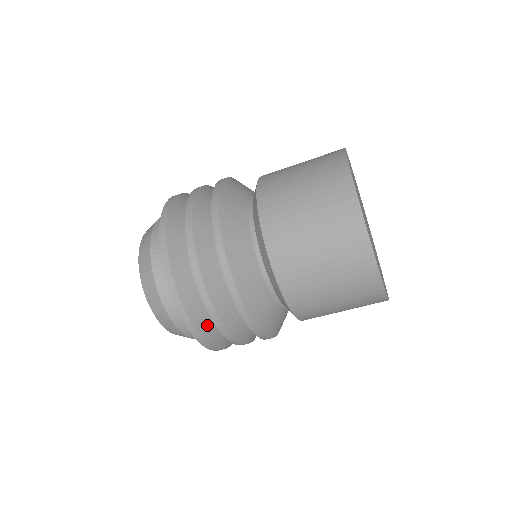
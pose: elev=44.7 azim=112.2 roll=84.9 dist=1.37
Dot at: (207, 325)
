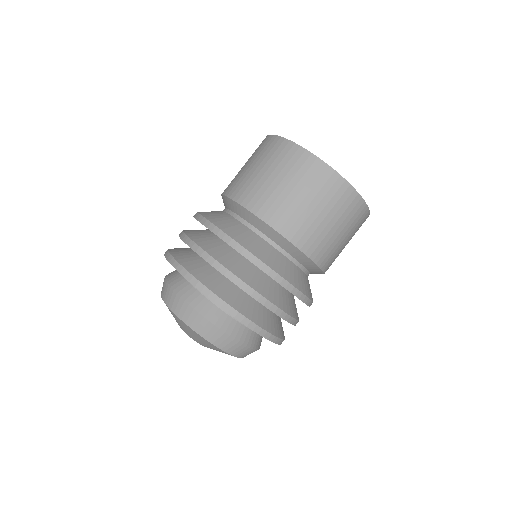
Dot at: (264, 320)
